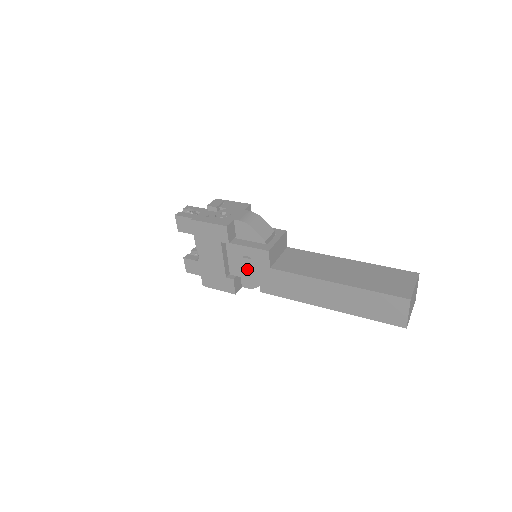
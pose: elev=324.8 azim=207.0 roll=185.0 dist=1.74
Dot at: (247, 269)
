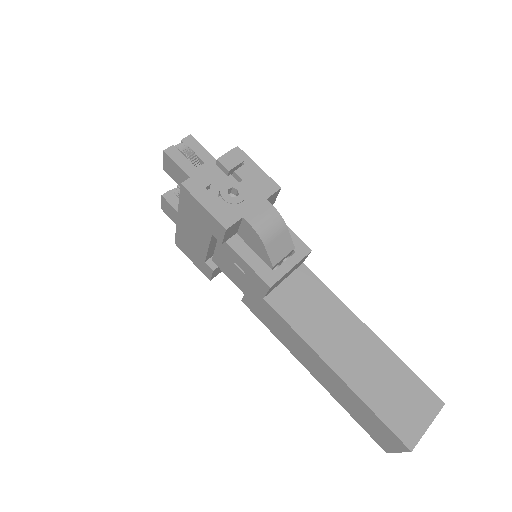
Dot at: (235, 275)
